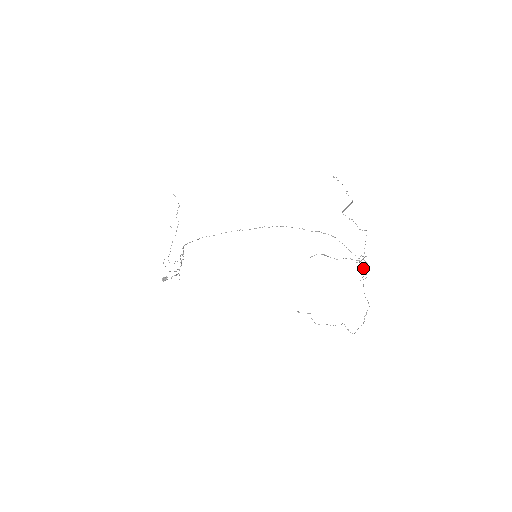
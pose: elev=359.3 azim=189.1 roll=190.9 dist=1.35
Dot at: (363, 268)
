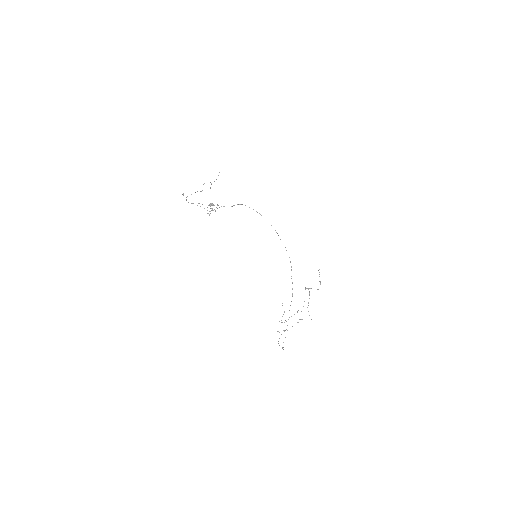
Dot at: occluded
